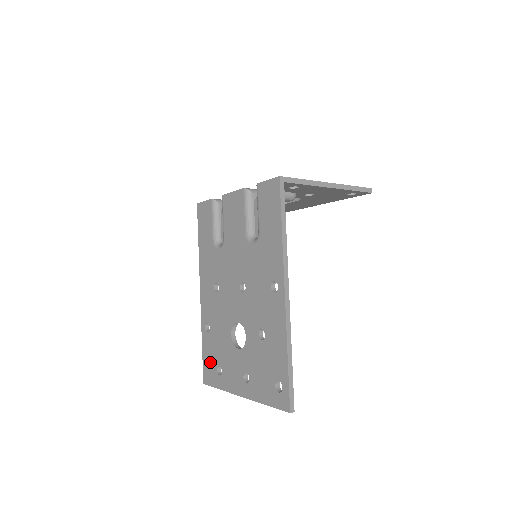
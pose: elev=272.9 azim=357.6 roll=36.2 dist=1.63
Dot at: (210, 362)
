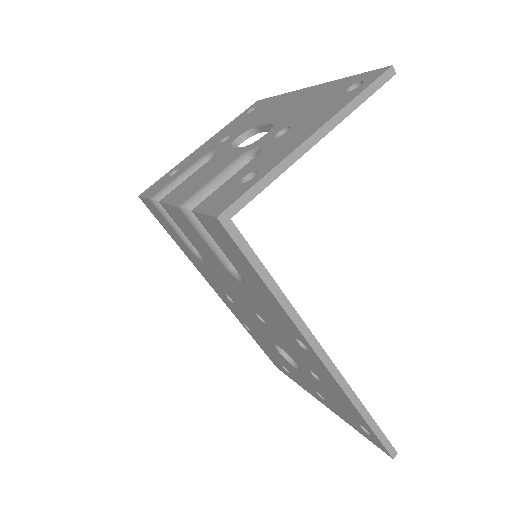
Dot at: (271, 357)
